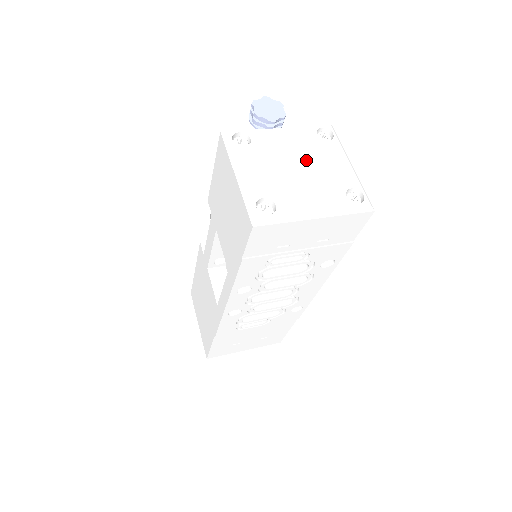
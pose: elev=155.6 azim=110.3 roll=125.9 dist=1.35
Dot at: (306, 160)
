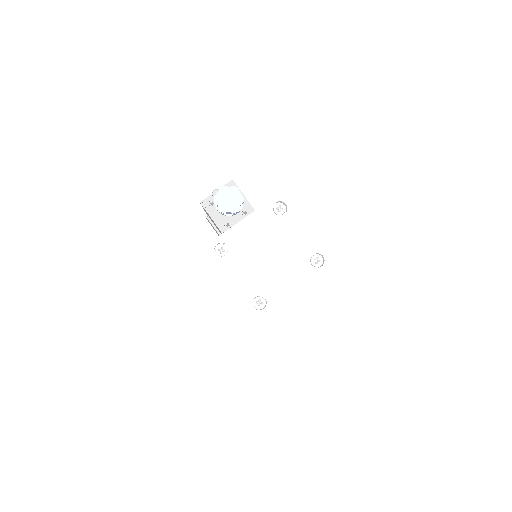
Dot at: (273, 245)
